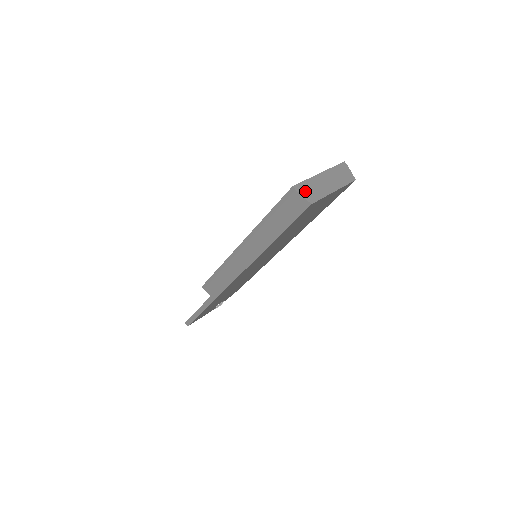
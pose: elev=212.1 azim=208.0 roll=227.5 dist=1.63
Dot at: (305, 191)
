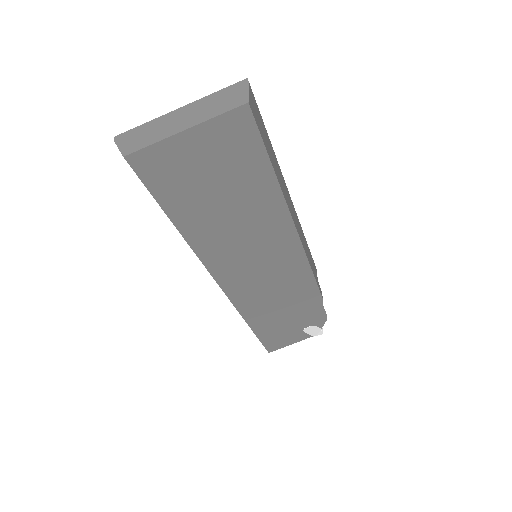
Dot at: (128, 140)
